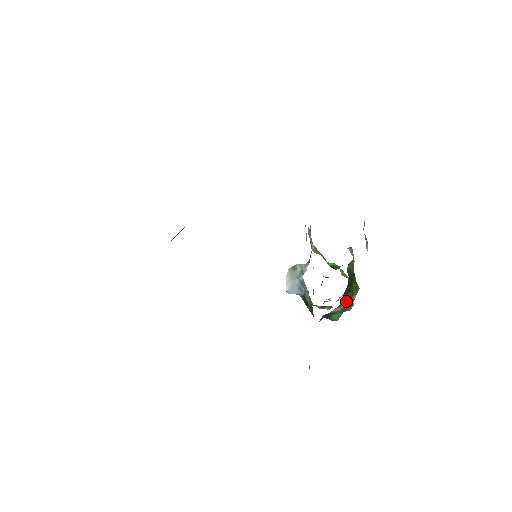
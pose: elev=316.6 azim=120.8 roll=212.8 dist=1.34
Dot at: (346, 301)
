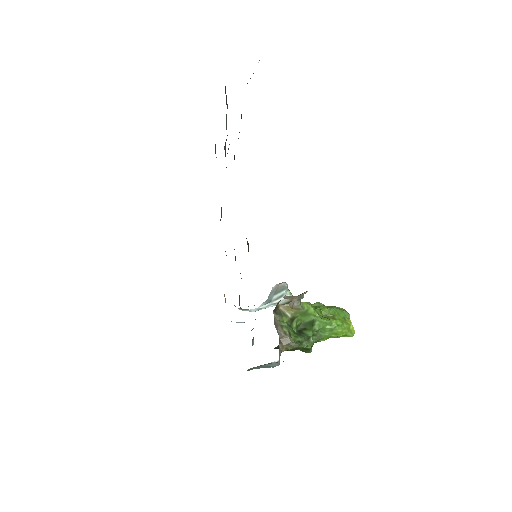
Dot at: occluded
